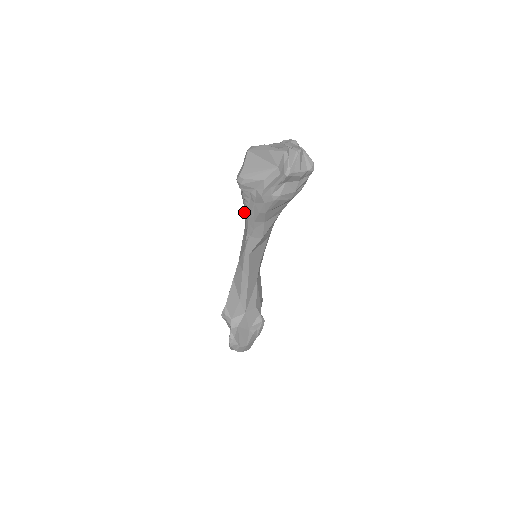
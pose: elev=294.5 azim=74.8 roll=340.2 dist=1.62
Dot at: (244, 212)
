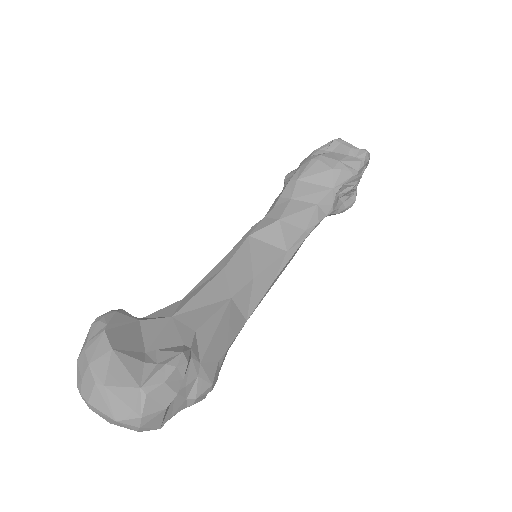
Dot at: occluded
